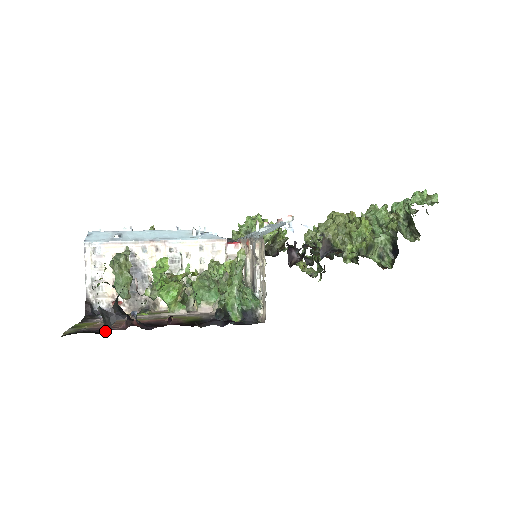
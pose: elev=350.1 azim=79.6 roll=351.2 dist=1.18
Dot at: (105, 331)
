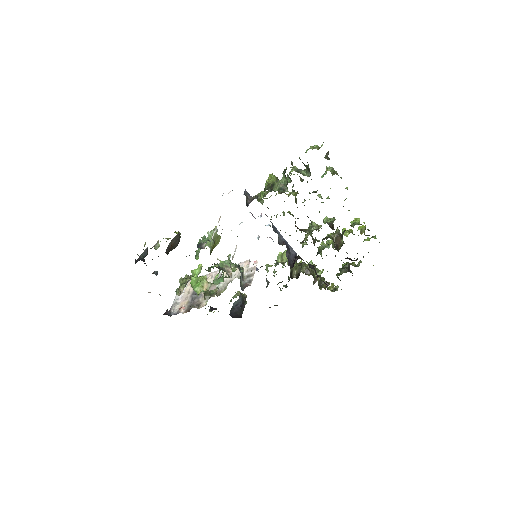
Dot at: occluded
